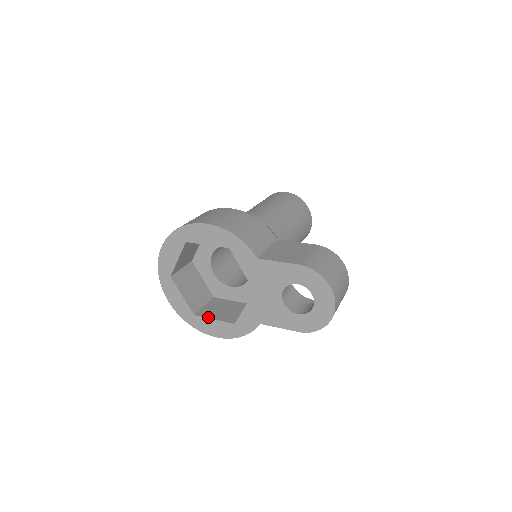
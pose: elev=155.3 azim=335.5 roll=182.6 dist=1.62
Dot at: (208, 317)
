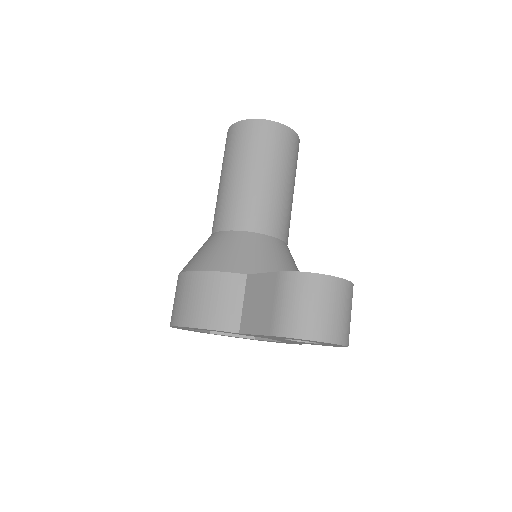
Dot at: (264, 339)
